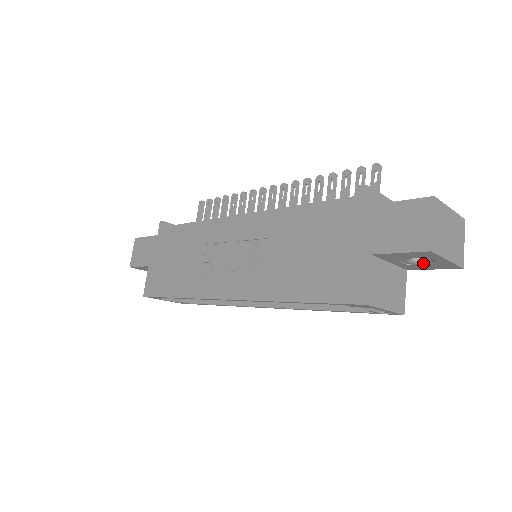
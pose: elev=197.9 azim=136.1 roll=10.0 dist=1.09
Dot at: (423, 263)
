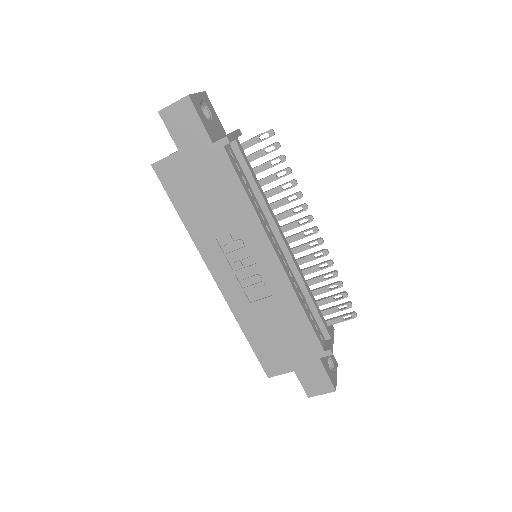
Dot at: occluded
